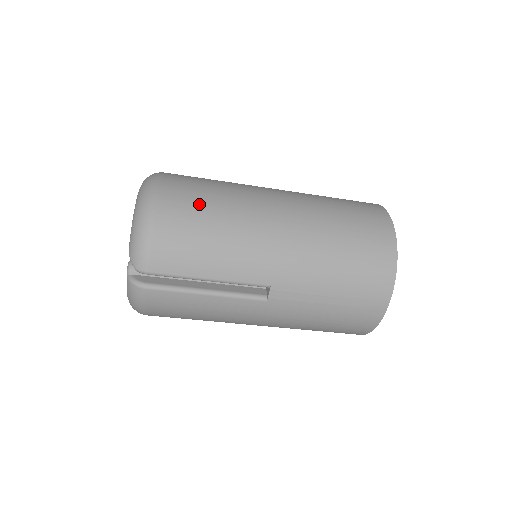
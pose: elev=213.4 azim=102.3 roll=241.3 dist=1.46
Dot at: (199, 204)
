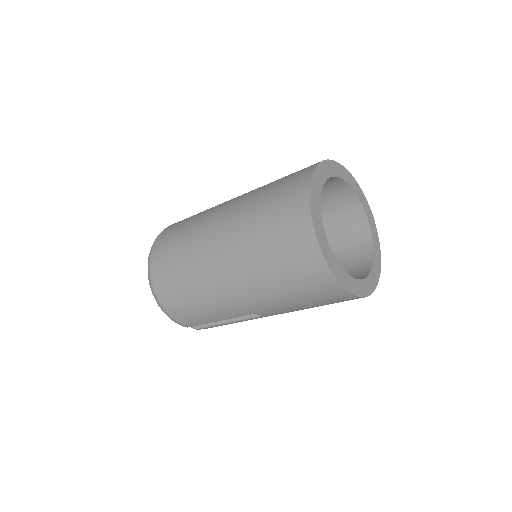
Dot at: (175, 284)
